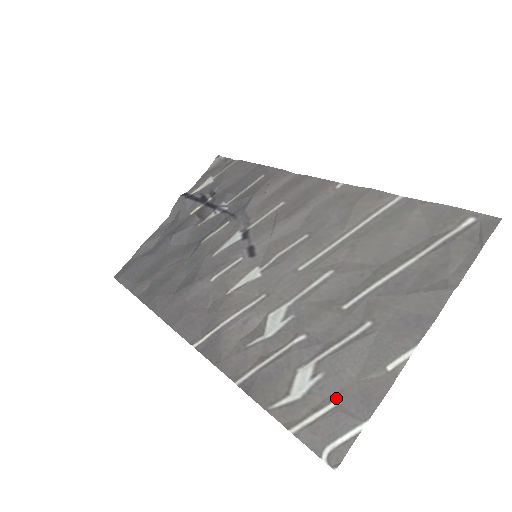
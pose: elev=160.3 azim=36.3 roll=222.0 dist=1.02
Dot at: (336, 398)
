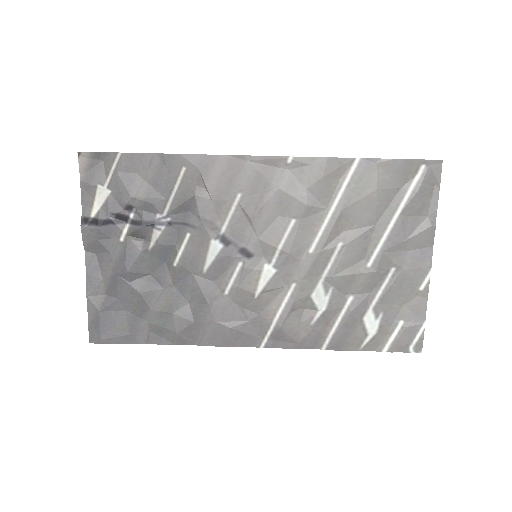
Dot at: (399, 321)
